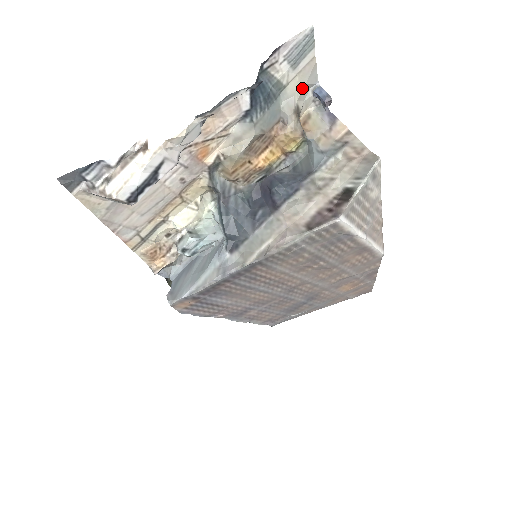
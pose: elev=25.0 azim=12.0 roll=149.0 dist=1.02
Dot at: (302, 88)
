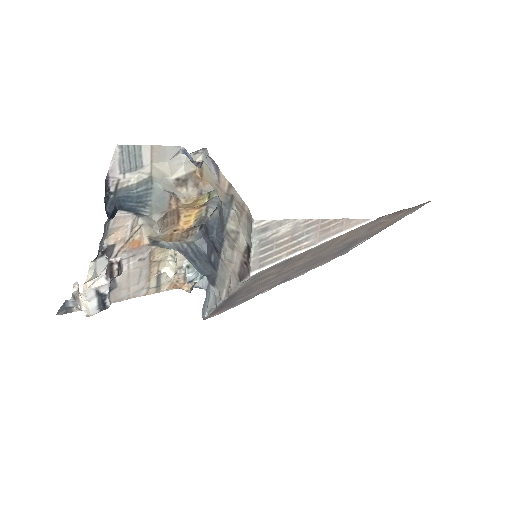
Dot at: (167, 166)
